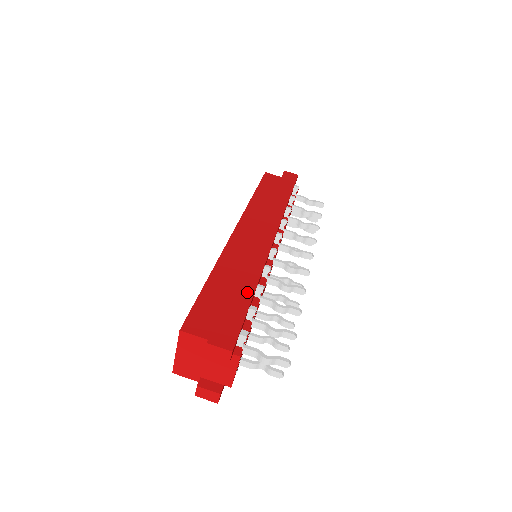
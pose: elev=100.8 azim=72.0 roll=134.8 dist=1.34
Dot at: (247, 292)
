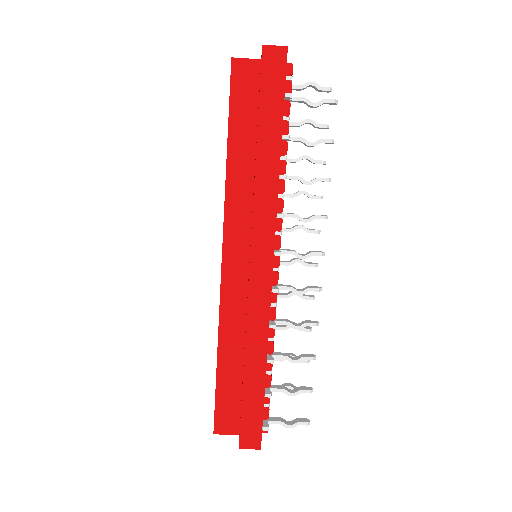
Dot at: (259, 377)
